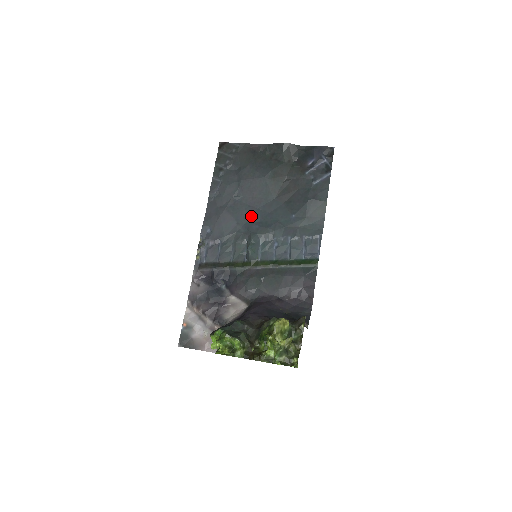
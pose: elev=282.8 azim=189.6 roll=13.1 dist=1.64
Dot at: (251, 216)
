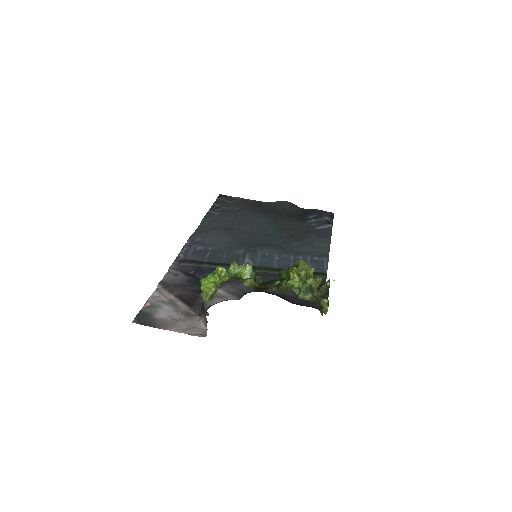
Dot at: (248, 239)
